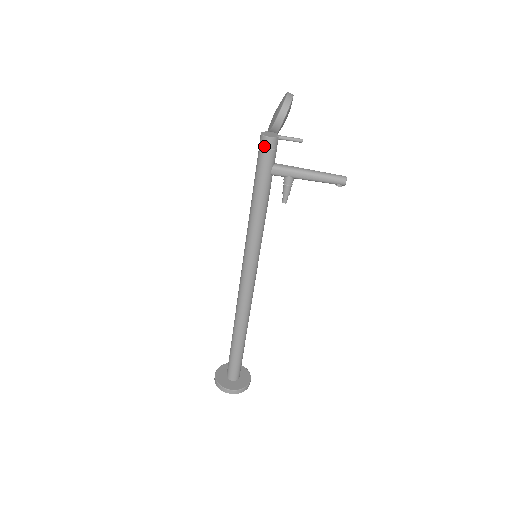
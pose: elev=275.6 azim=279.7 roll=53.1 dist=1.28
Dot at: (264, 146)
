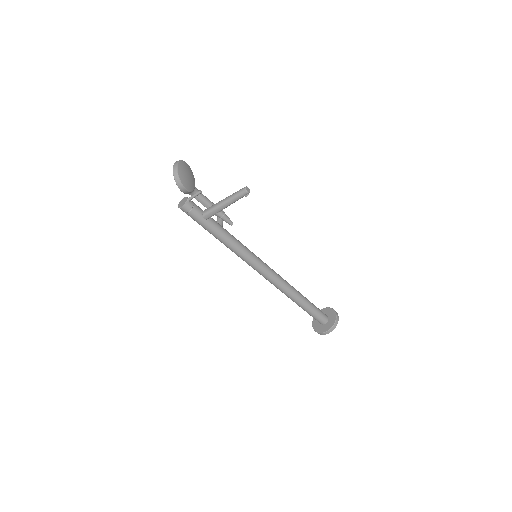
Dot at: (185, 212)
